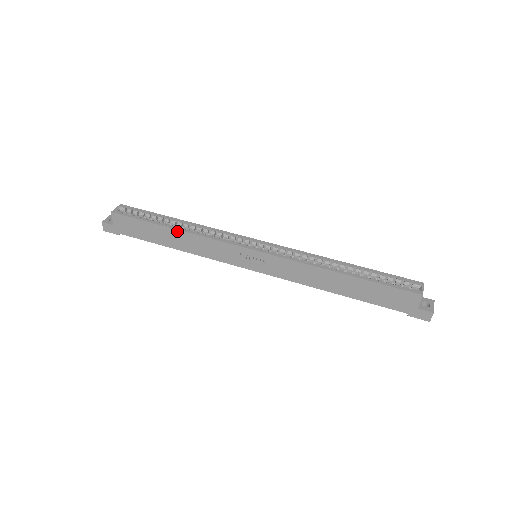
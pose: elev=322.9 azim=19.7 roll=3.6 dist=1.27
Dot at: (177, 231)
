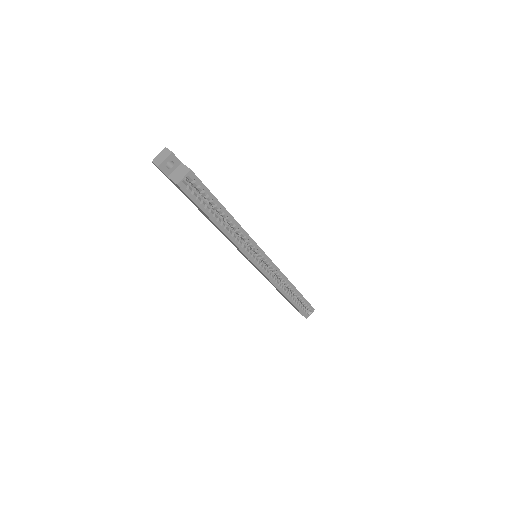
Dot at: (221, 230)
